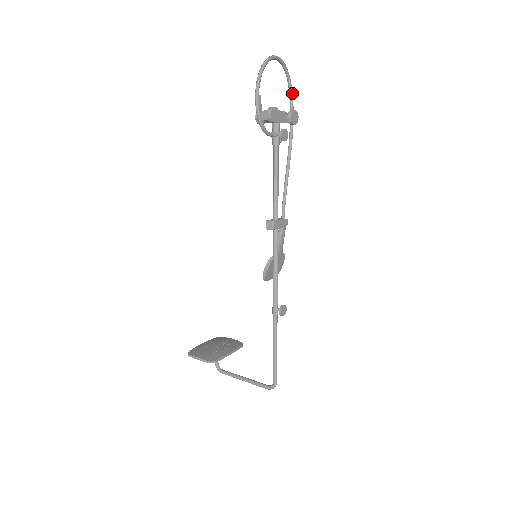
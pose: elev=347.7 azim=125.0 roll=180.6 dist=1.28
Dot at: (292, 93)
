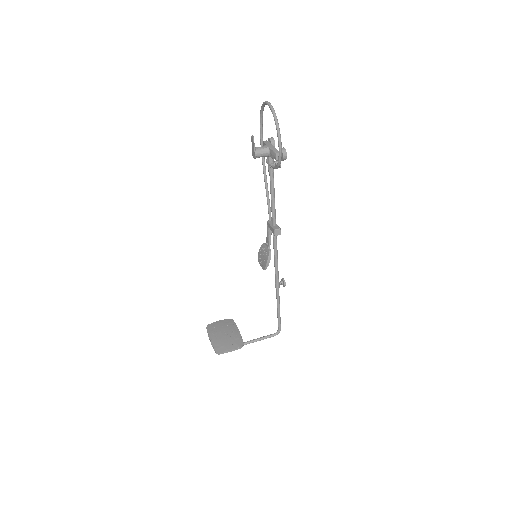
Dot at: (262, 122)
